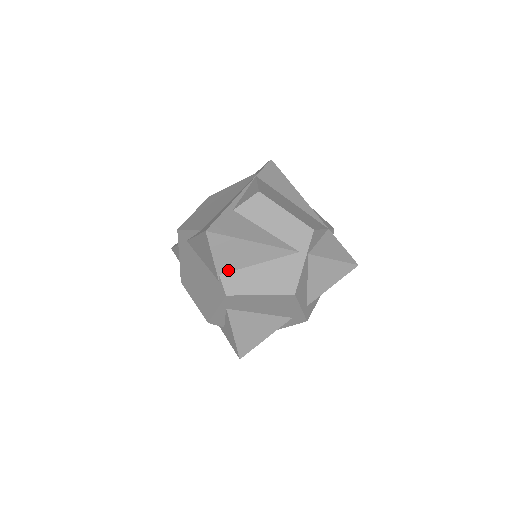
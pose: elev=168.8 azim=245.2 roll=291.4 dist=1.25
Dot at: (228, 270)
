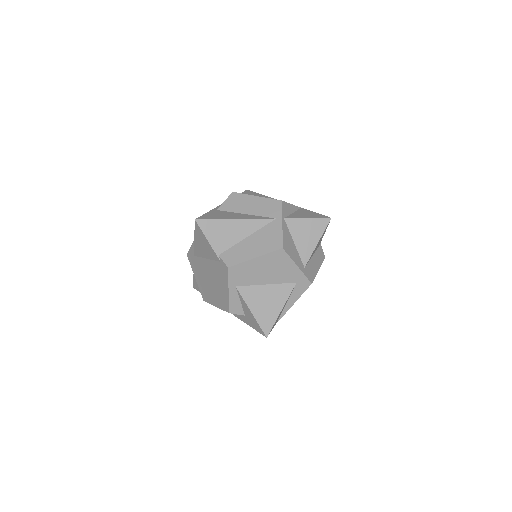
Dot at: (224, 249)
